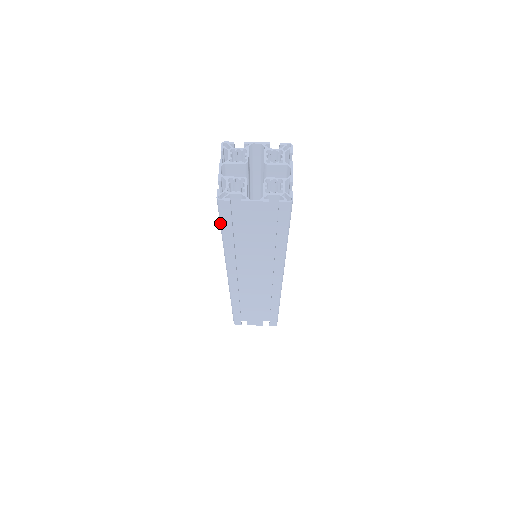
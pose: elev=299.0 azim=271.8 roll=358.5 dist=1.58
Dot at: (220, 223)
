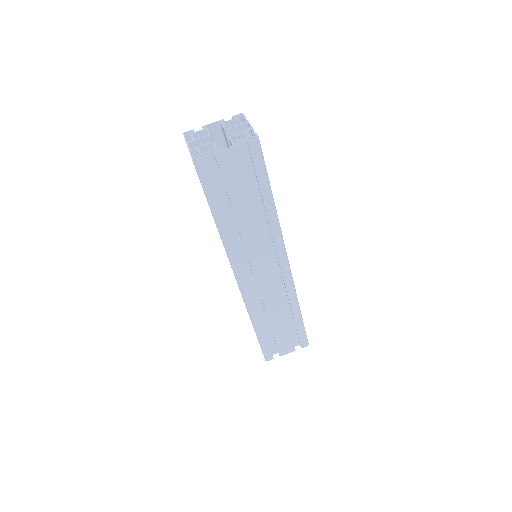
Dot at: (205, 195)
